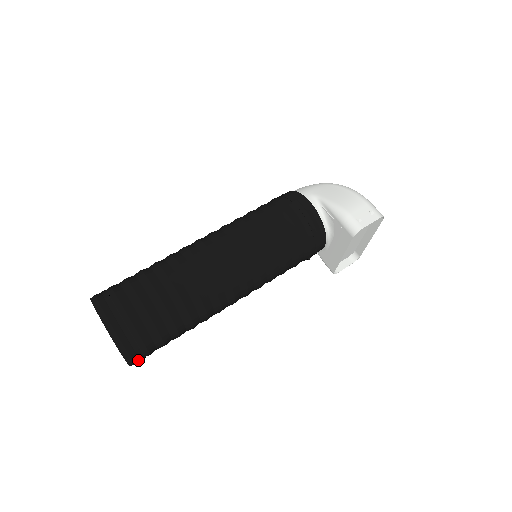
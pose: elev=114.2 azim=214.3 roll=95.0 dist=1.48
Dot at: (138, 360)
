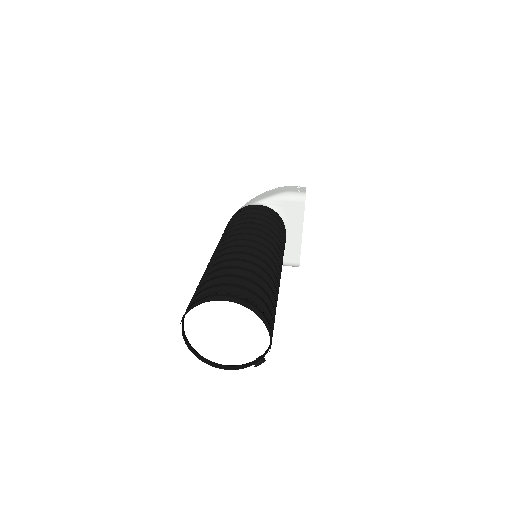
Dot at: occluded
